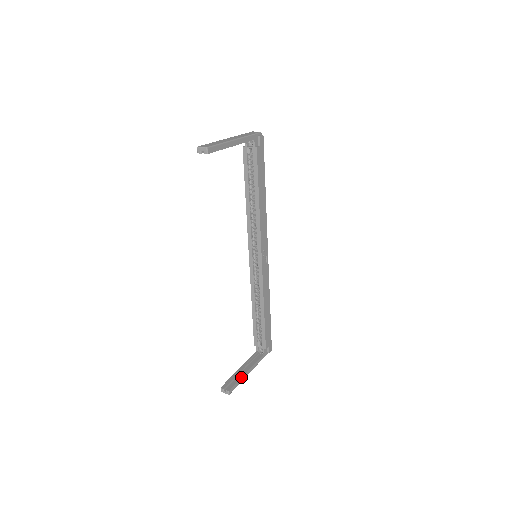
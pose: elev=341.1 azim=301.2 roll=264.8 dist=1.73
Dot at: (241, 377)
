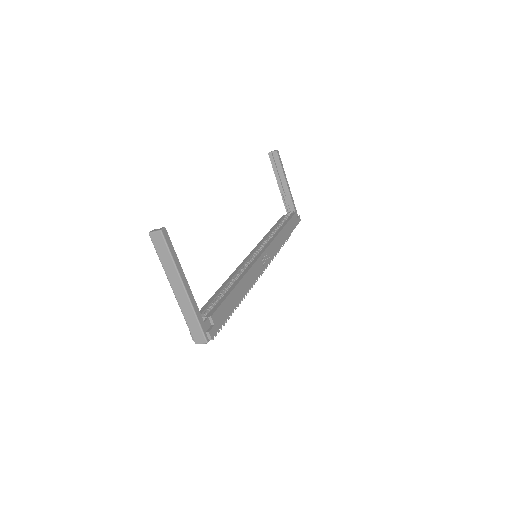
Dot at: (178, 260)
